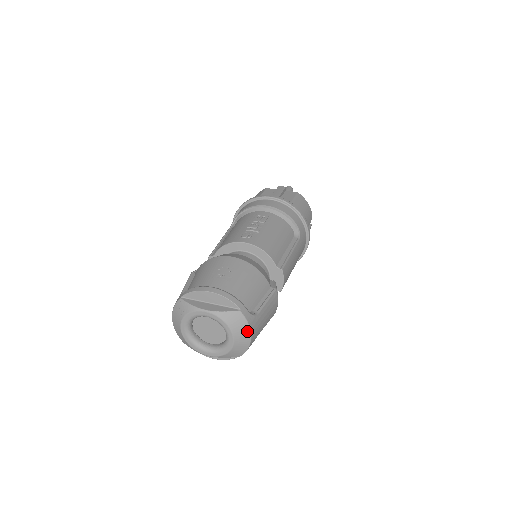
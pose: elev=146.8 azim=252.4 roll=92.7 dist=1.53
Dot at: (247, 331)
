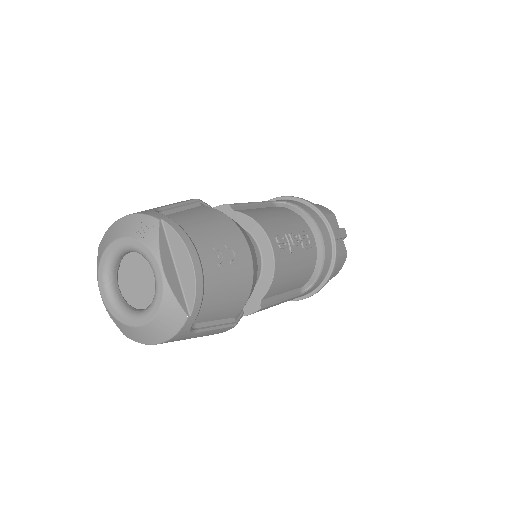
Dot at: (165, 337)
